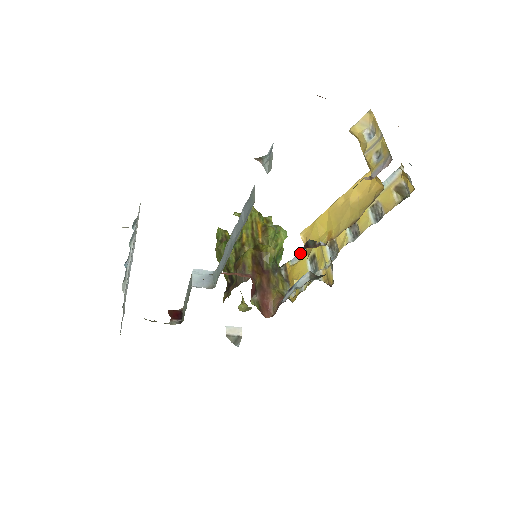
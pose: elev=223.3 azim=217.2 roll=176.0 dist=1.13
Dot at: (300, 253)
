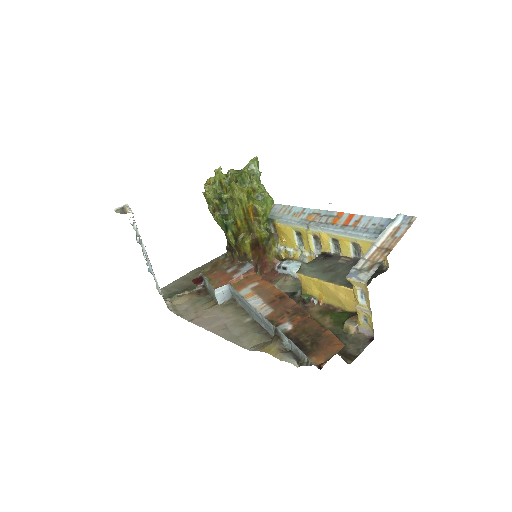
Dot at: (287, 222)
